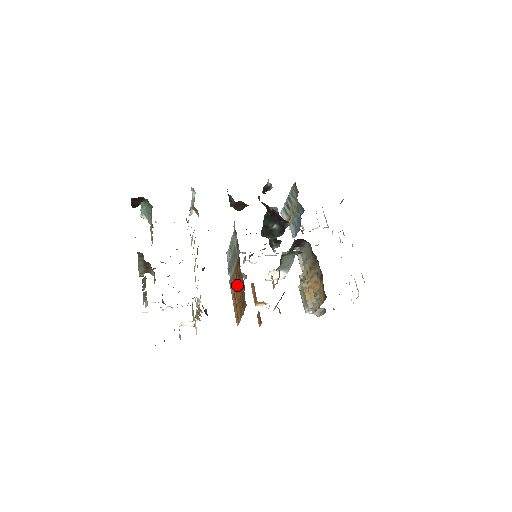
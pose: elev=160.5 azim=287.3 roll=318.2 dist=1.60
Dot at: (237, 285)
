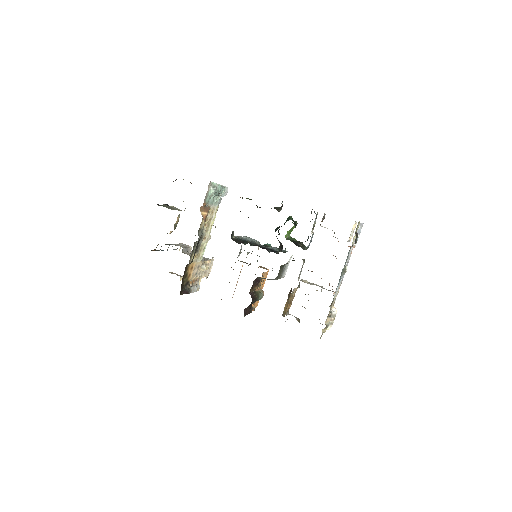
Dot at: occluded
